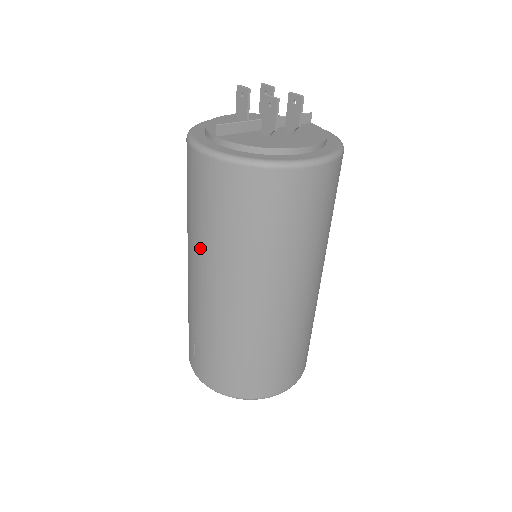
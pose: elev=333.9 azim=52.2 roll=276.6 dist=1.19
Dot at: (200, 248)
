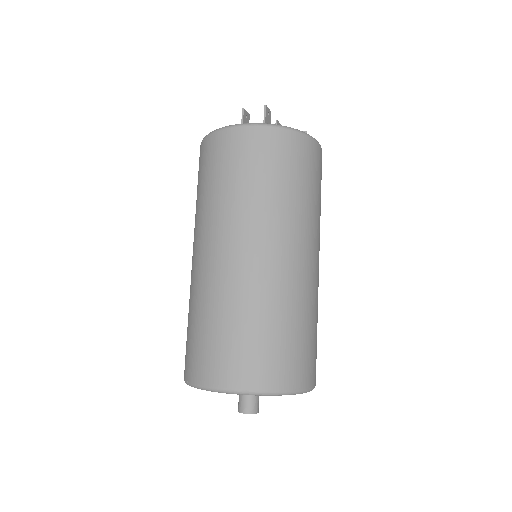
Dot at: occluded
